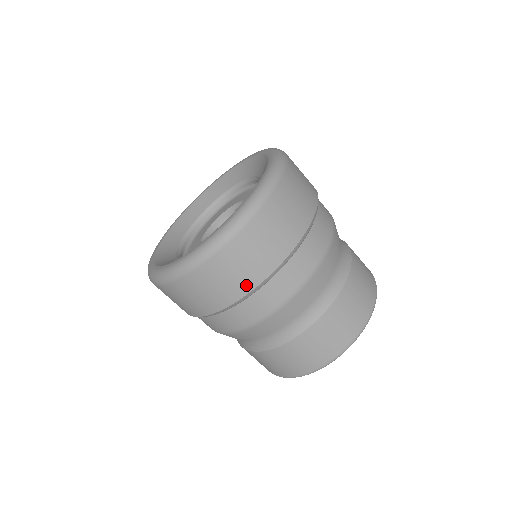
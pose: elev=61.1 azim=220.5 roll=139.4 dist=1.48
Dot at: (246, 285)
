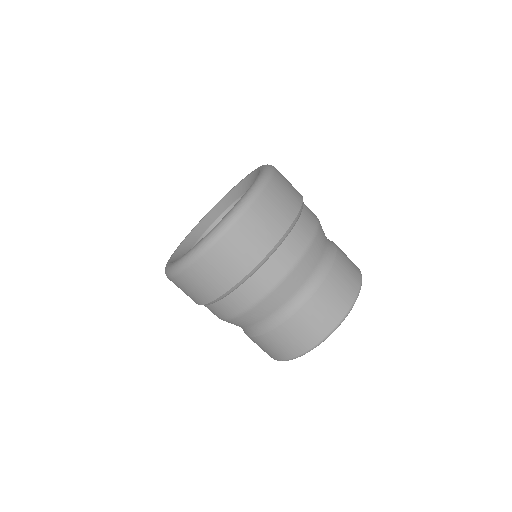
Dot at: (256, 256)
